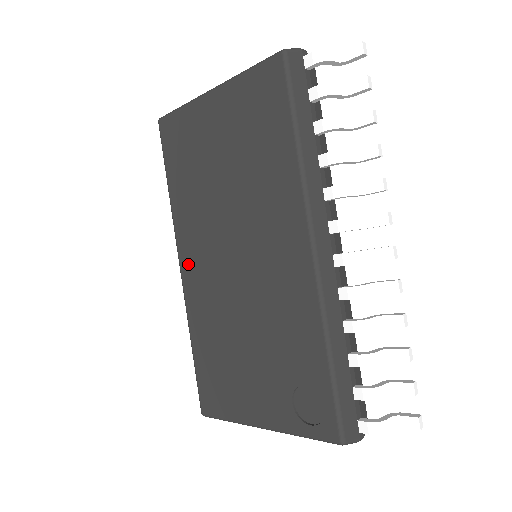
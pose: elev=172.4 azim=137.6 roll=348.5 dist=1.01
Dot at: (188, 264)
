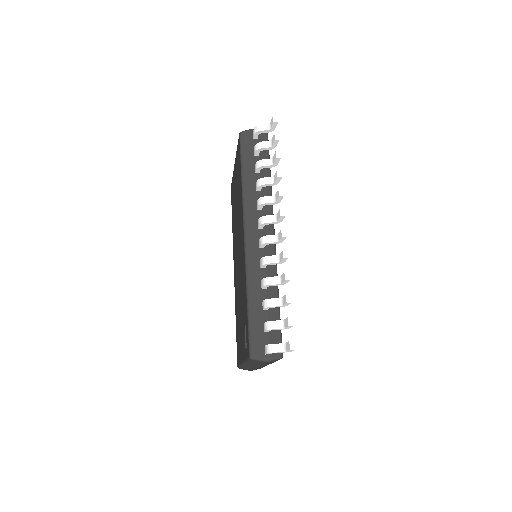
Dot at: (234, 268)
